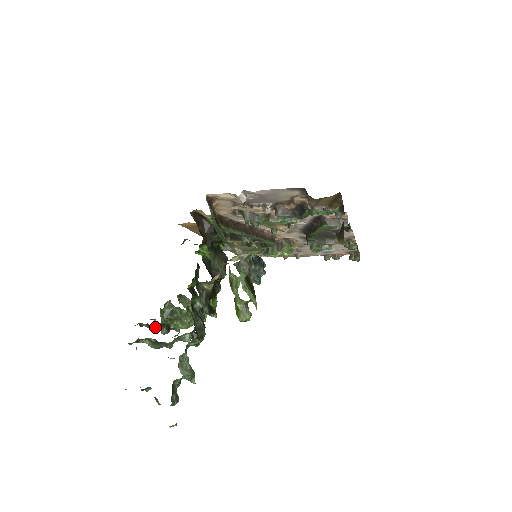
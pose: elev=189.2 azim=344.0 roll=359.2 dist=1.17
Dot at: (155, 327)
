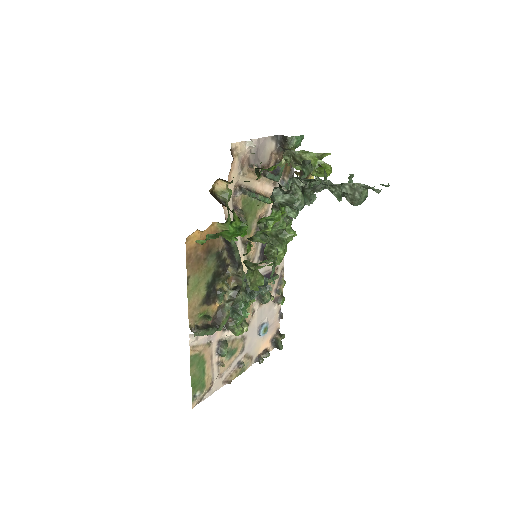
Dot at: (280, 209)
